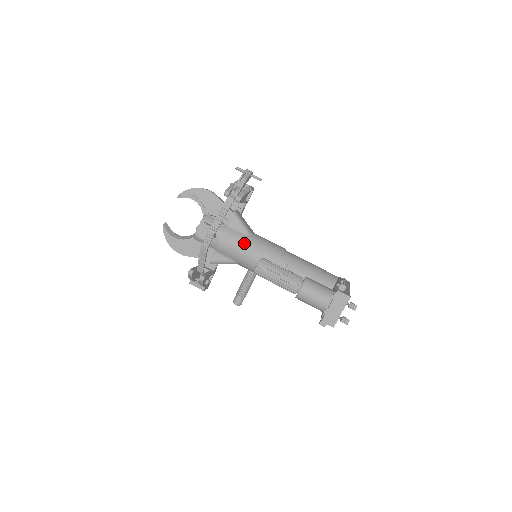
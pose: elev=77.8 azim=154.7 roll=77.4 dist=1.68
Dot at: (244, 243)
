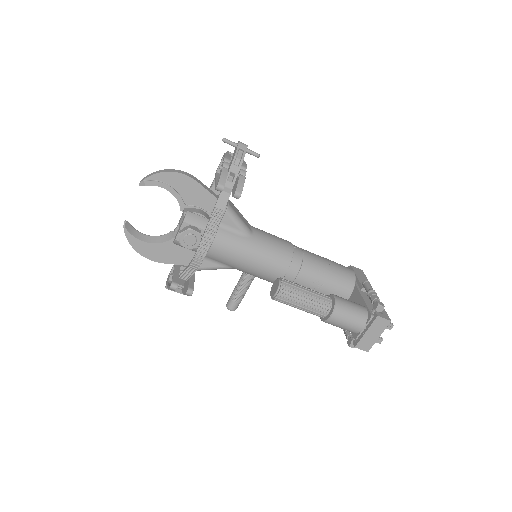
Dot at: (245, 248)
